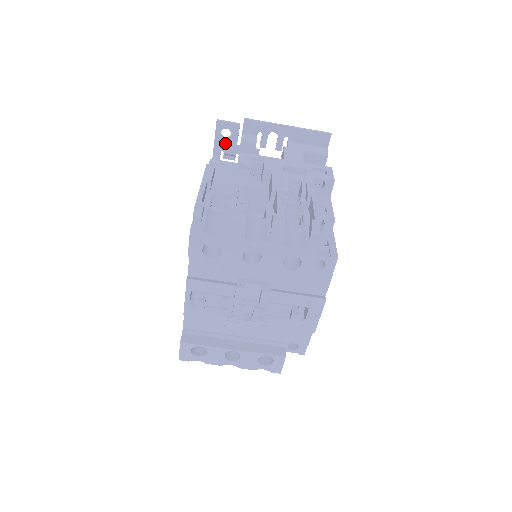
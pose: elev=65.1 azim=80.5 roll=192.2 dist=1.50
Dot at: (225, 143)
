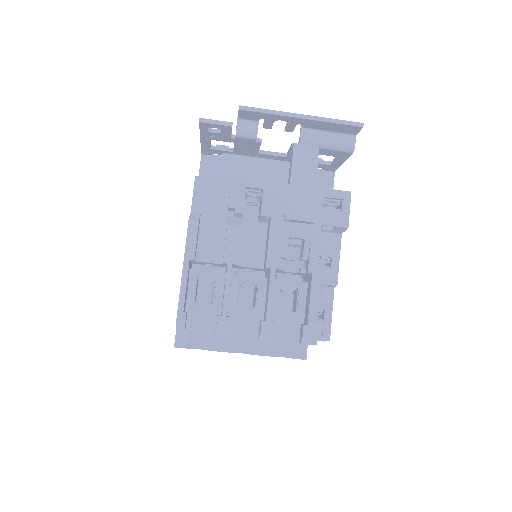
Dot at: (215, 135)
